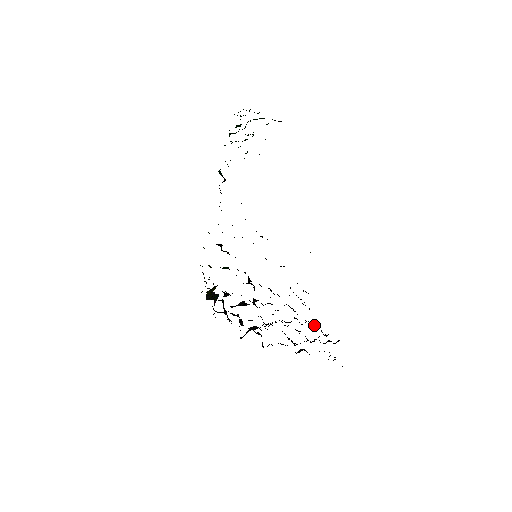
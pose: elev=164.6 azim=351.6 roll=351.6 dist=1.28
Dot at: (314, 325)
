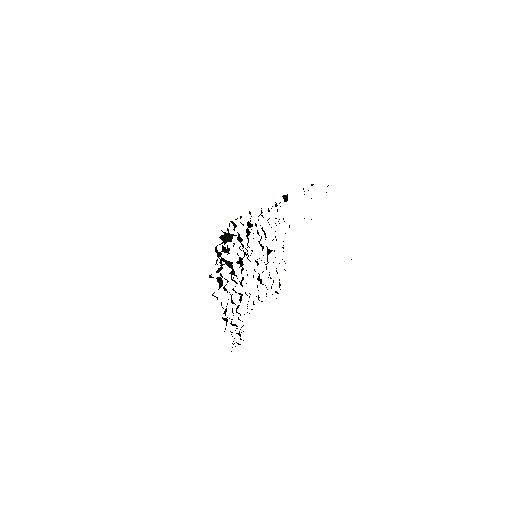
Dot at: occluded
